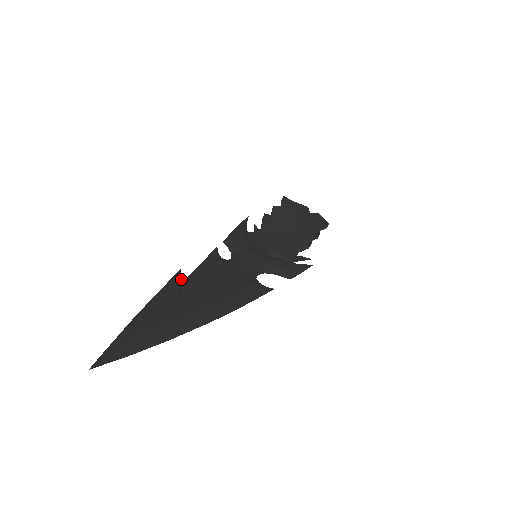
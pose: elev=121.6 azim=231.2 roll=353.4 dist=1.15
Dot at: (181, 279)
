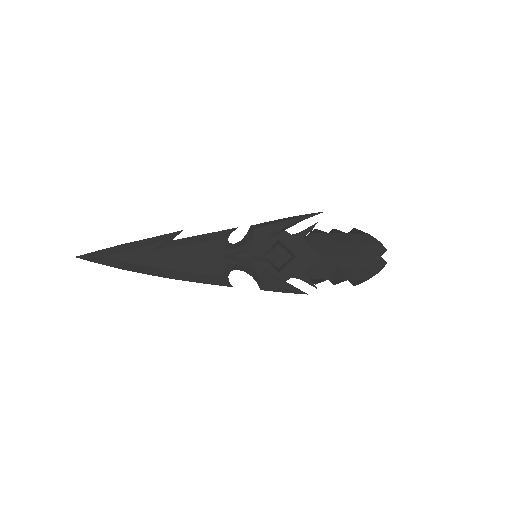
Dot at: occluded
